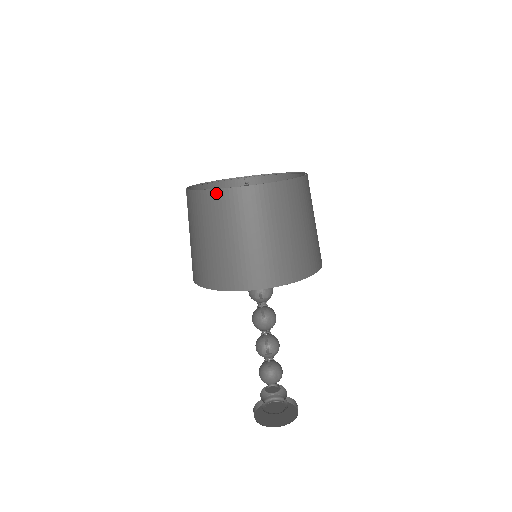
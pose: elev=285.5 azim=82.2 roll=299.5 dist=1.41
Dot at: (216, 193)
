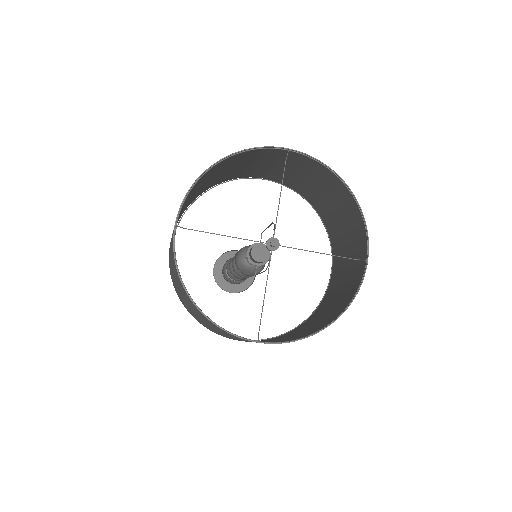
Dot at: (210, 322)
